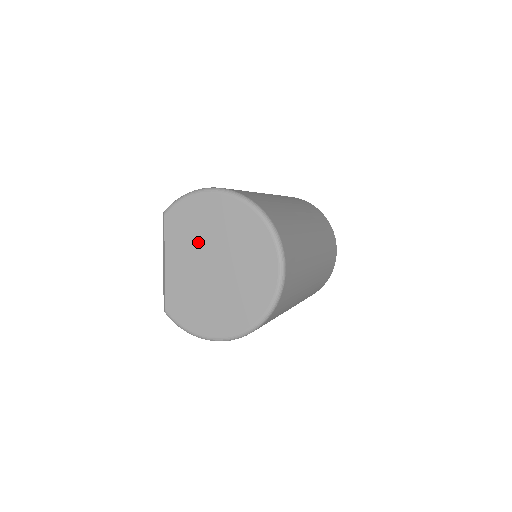
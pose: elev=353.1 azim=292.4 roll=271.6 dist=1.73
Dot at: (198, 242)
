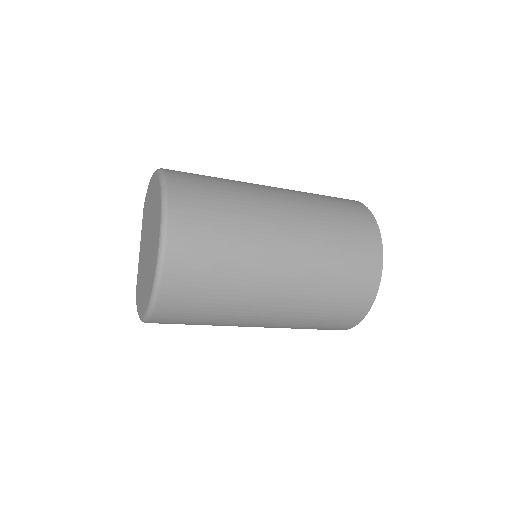
Dot at: (147, 223)
